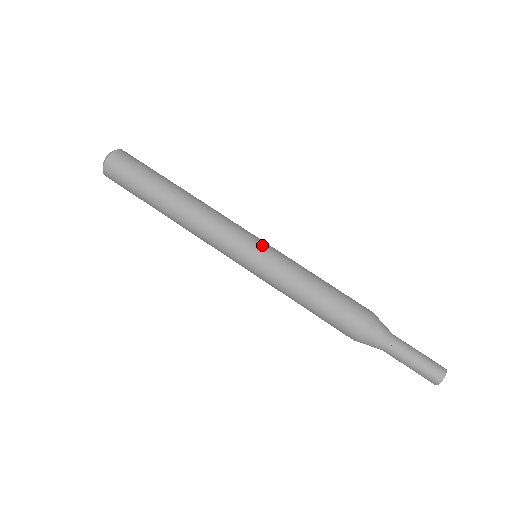
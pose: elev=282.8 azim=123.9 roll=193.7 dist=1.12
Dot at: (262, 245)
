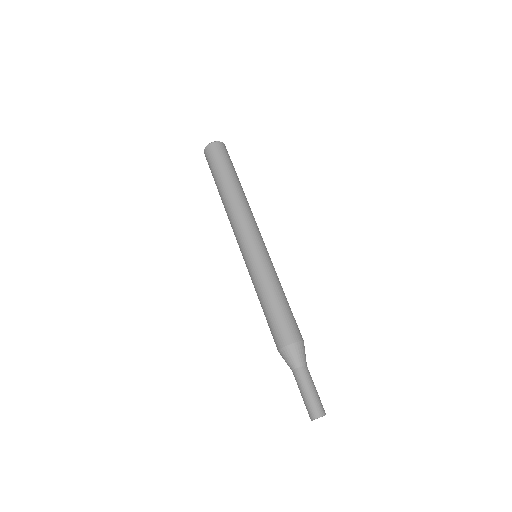
Dot at: occluded
